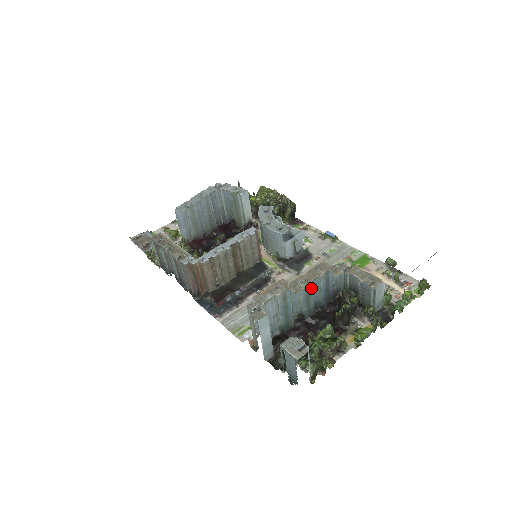
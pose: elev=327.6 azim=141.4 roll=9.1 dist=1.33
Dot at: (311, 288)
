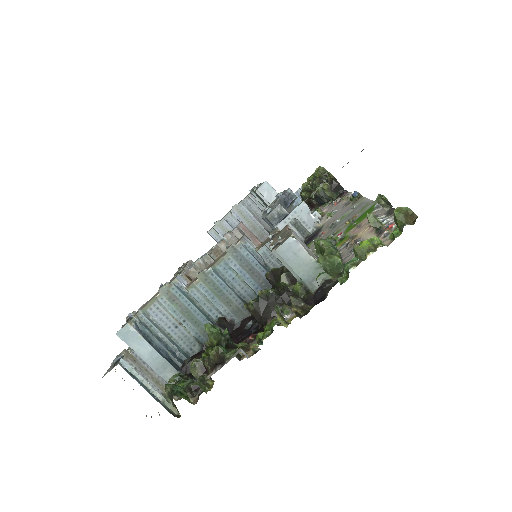
Dot at: (214, 277)
